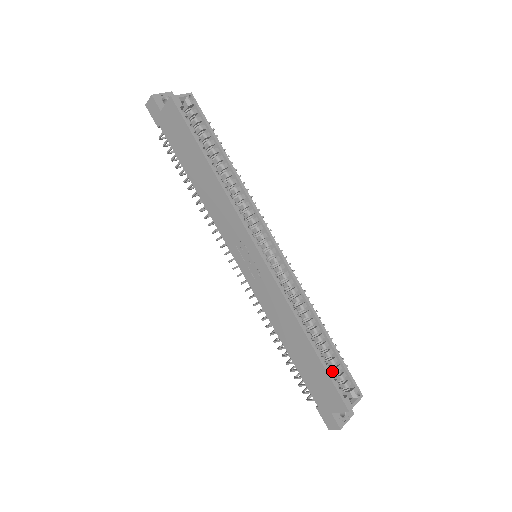
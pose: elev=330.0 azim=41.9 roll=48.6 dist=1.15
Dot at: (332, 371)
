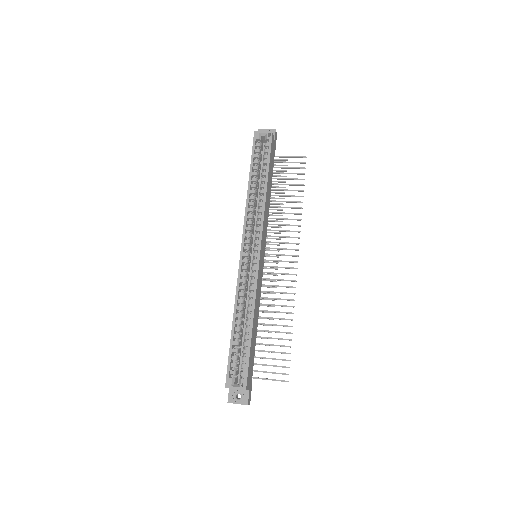
Dot at: (242, 359)
